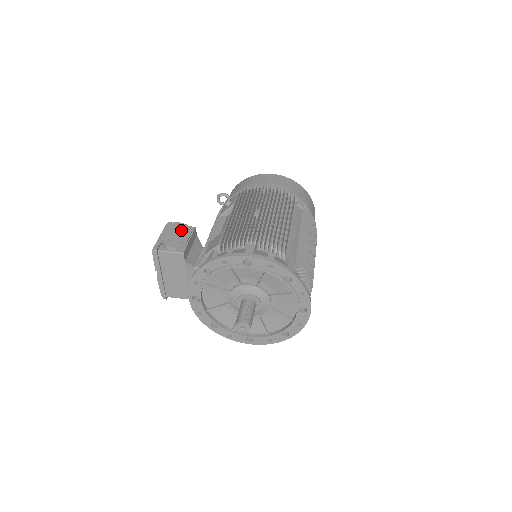
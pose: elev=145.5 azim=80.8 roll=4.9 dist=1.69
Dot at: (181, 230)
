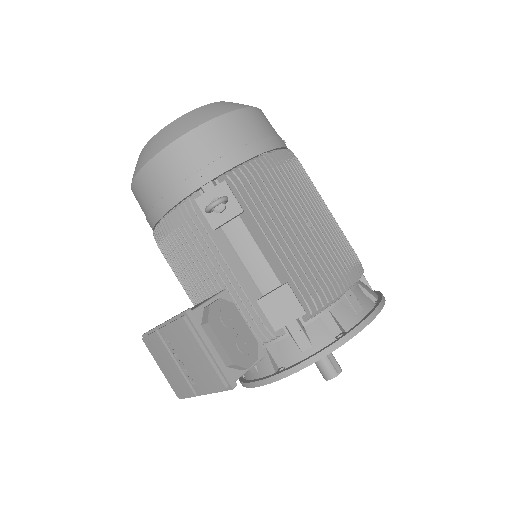
Dot at: (229, 318)
